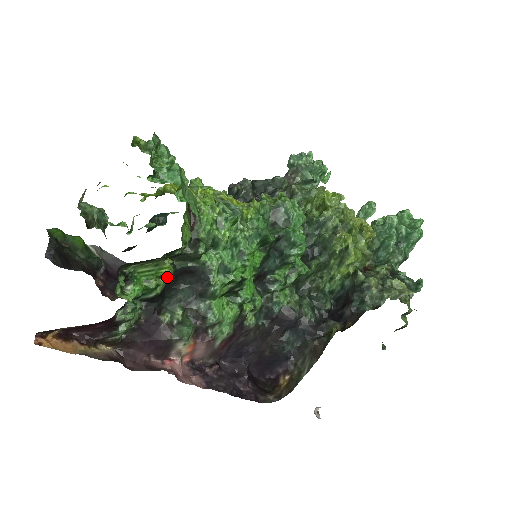
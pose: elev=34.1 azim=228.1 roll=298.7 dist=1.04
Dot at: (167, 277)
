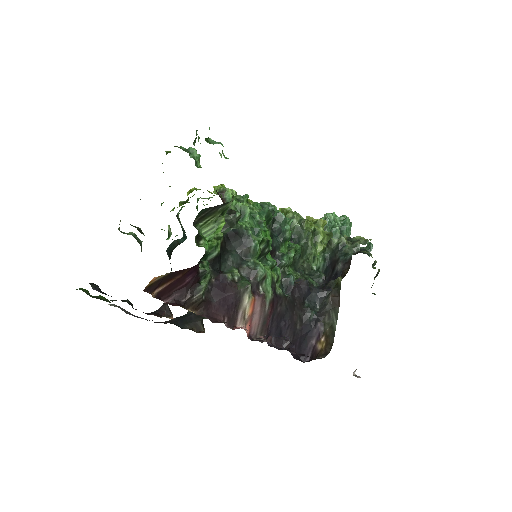
Dot at: (221, 239)
